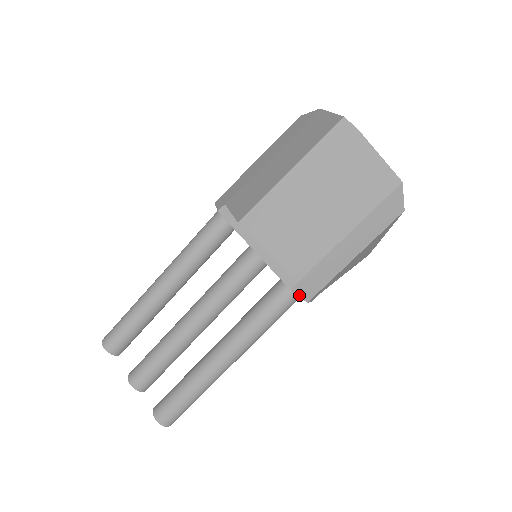
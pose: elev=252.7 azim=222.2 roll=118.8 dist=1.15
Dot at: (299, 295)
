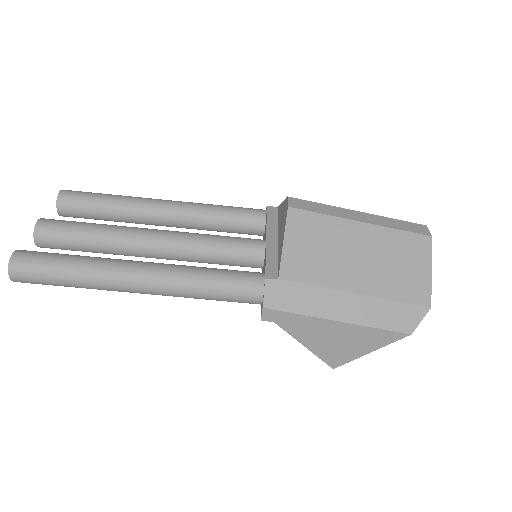
Dot at: (266, 291)
